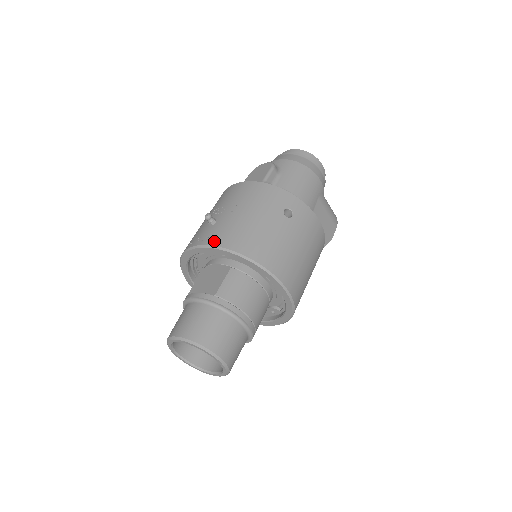
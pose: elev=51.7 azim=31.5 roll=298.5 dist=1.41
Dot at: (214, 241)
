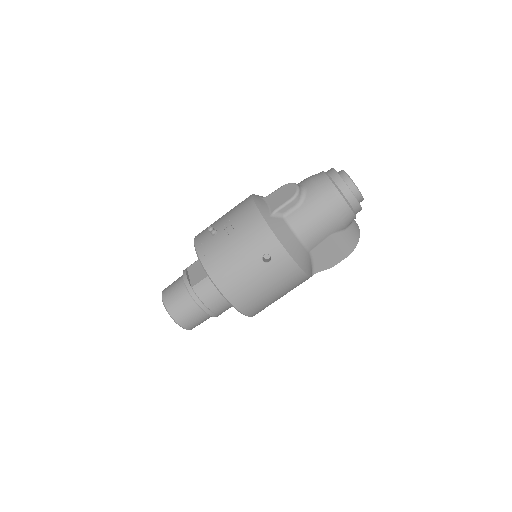
Dot at: (202, 254)
